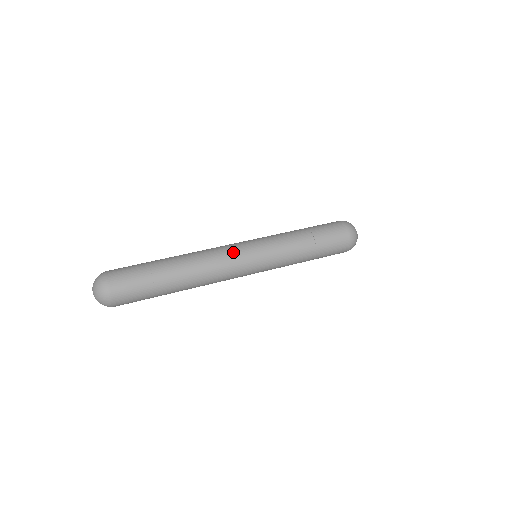
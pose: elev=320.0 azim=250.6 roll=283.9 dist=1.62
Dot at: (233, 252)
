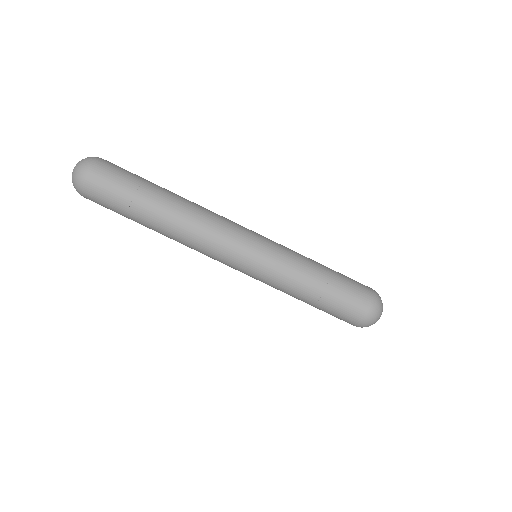
Dot at: (219, 261)
